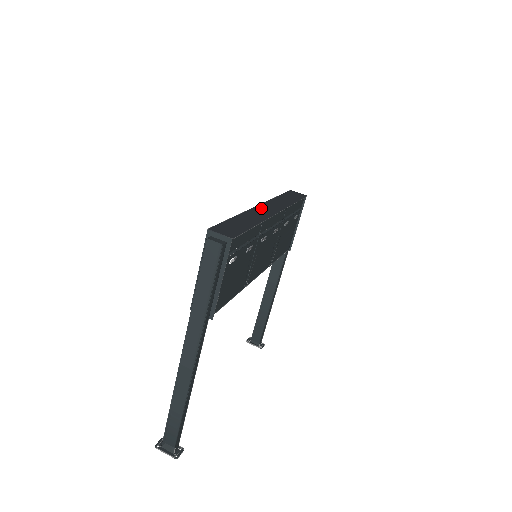
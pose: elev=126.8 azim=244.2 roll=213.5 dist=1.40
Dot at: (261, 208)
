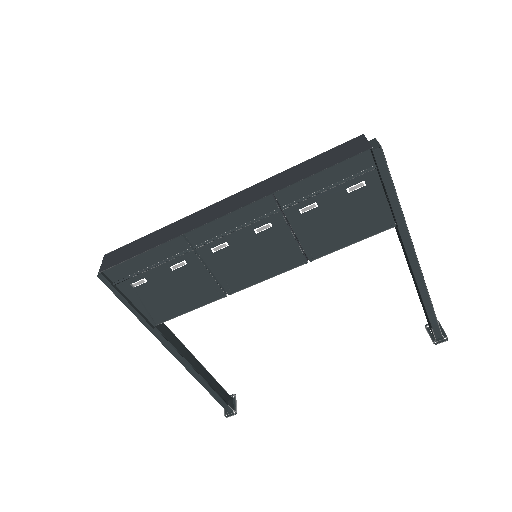
Dot at: (216, 206)
